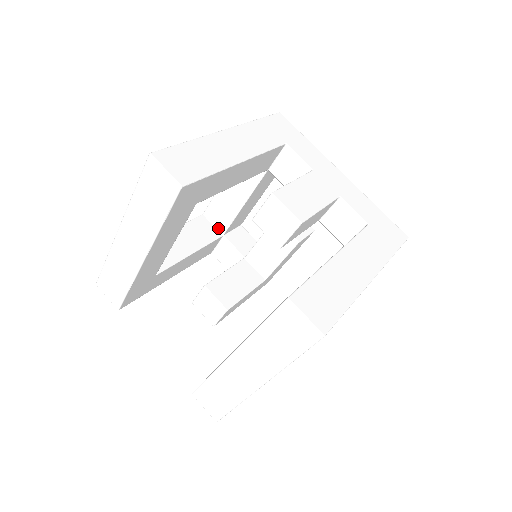
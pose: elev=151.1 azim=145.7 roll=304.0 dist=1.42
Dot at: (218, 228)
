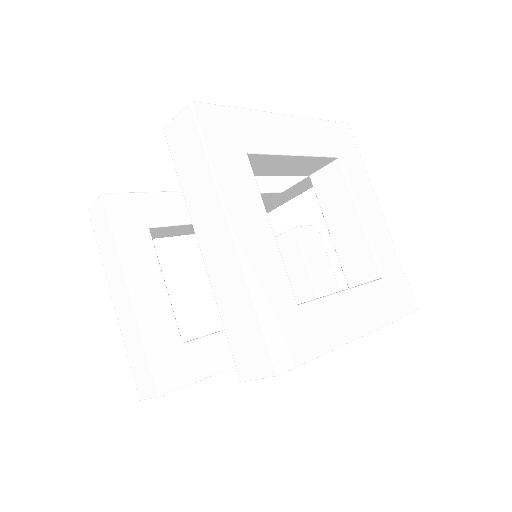
Dot at: occluded
